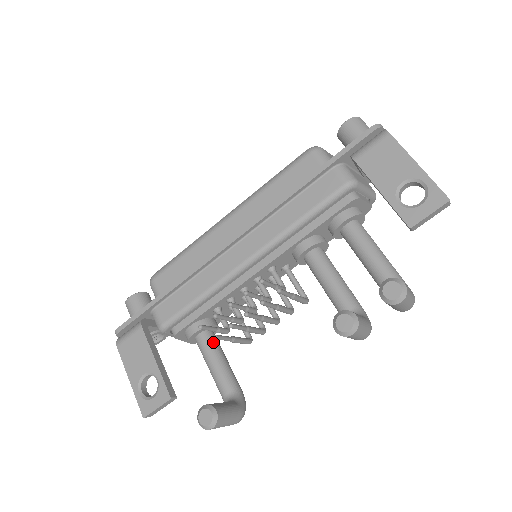
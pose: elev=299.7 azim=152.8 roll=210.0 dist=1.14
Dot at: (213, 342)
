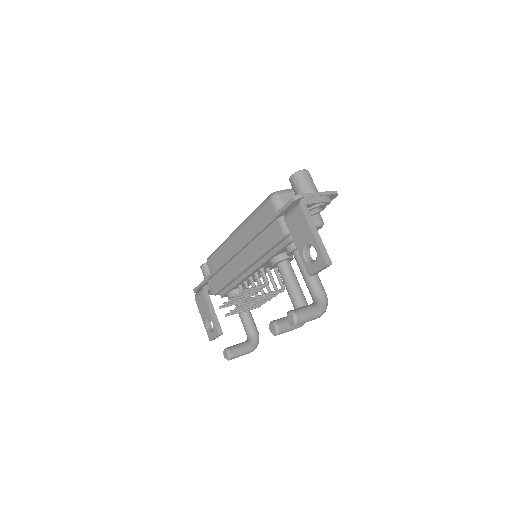
Dot at: occluded
